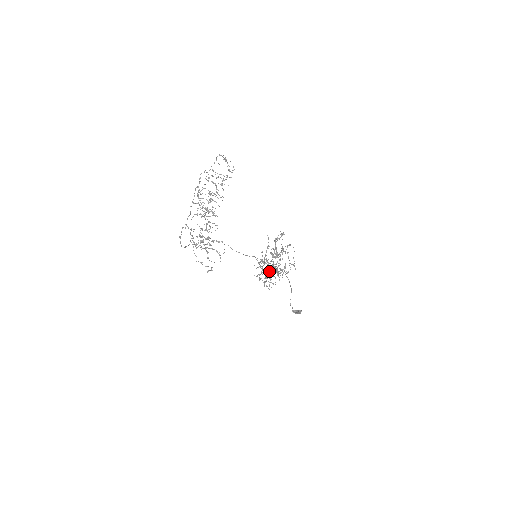
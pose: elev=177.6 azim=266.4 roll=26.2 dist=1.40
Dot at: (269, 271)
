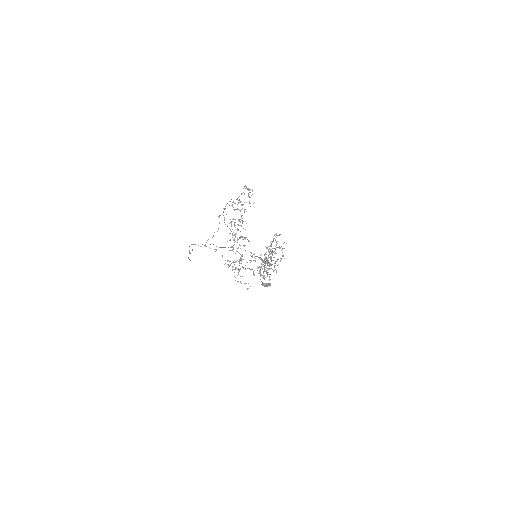
Dot at: (264, 265)
